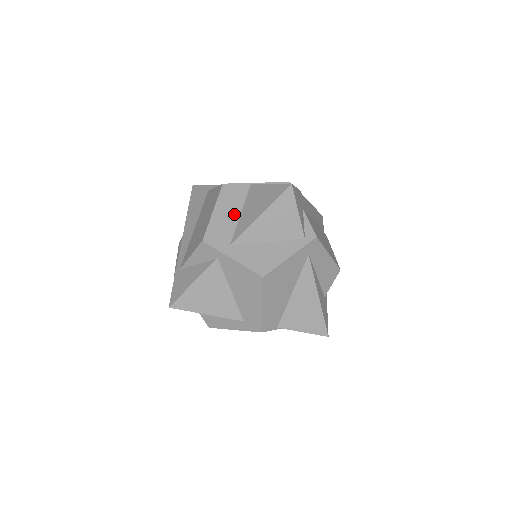
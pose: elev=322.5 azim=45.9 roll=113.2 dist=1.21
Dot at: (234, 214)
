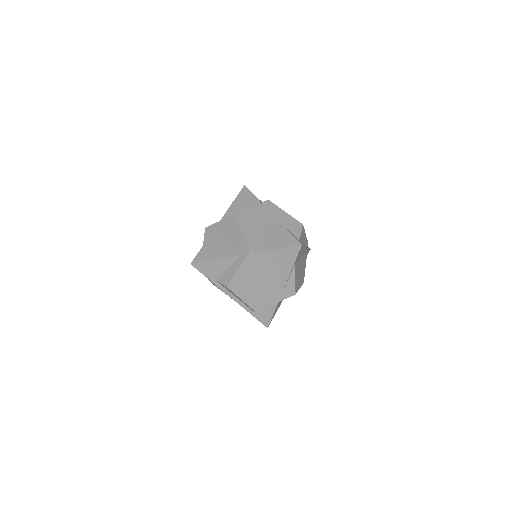
Dot at: occluded
